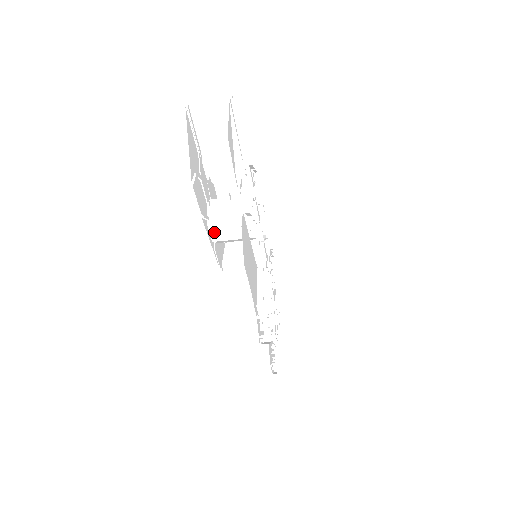
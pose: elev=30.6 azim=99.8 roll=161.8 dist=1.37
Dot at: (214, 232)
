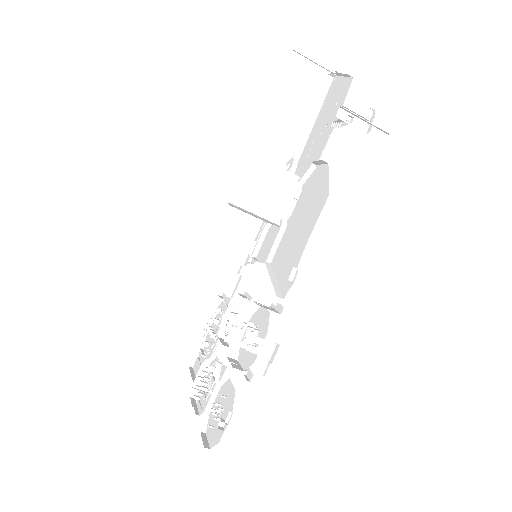
Dot at: (250, 177)
